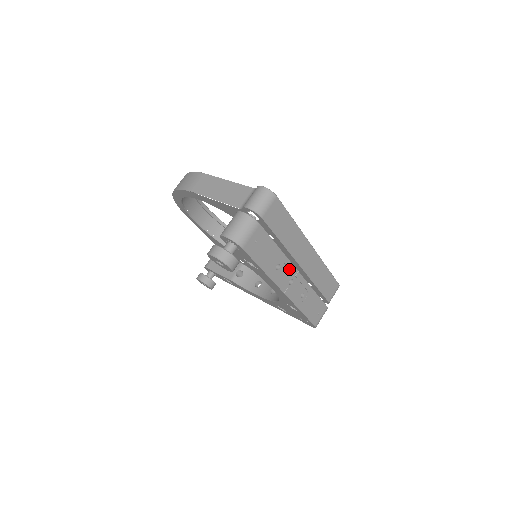
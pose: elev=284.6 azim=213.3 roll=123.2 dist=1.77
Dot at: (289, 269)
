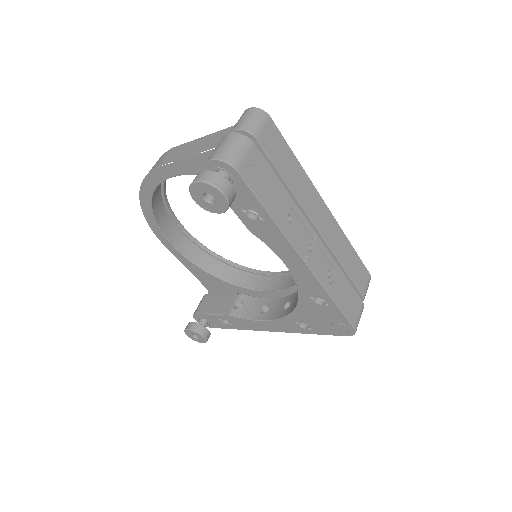
Dot at: (304, 227)
